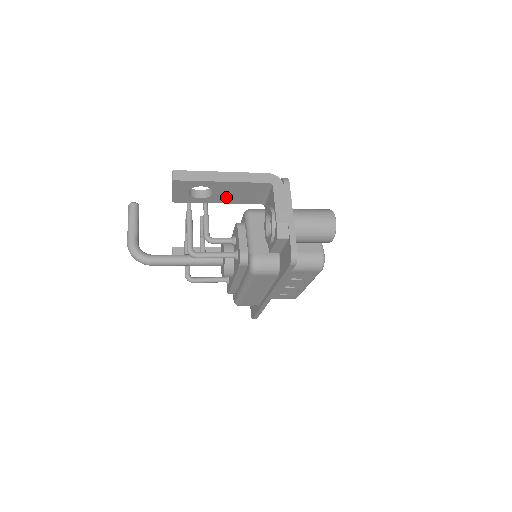
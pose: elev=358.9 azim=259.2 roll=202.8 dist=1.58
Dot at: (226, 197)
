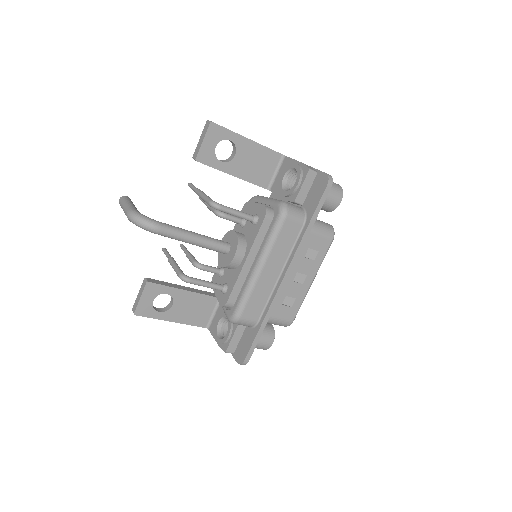
Dot at: (243, 167)
